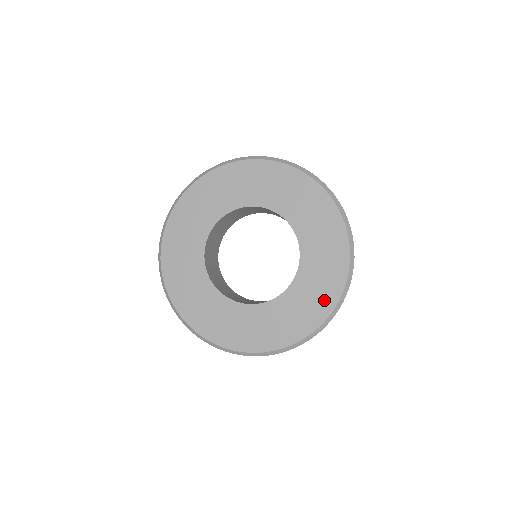
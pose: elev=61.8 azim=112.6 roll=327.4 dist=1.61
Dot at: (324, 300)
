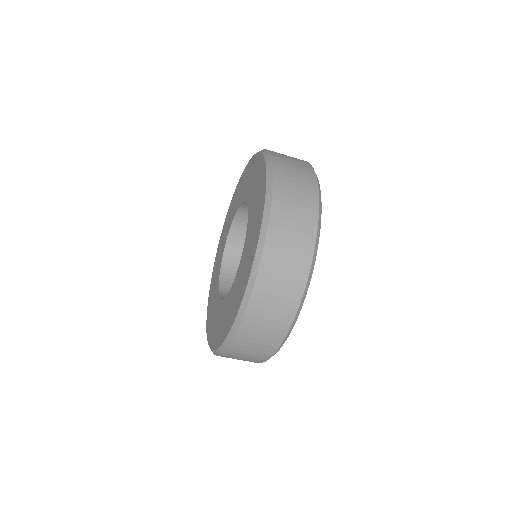
Dot at: (261, 197)
